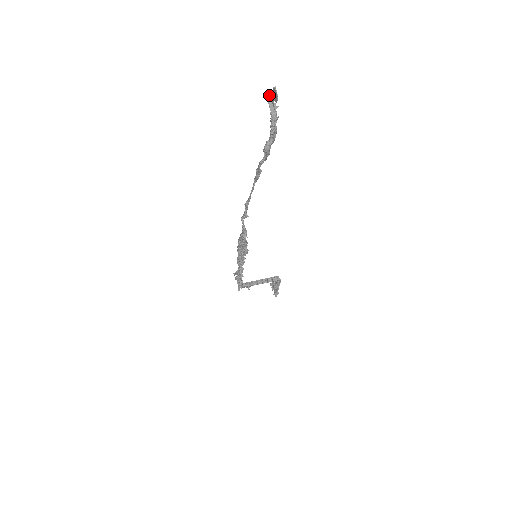
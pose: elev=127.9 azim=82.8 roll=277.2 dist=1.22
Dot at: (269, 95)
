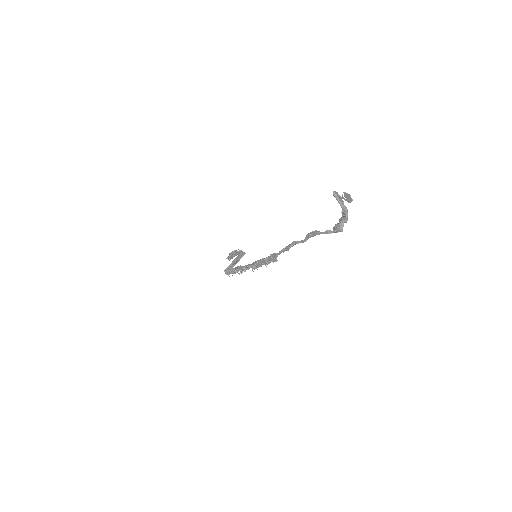
Dot at: (334, 192)
